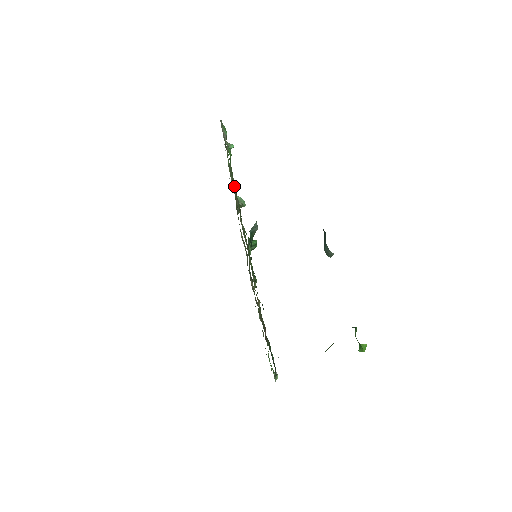
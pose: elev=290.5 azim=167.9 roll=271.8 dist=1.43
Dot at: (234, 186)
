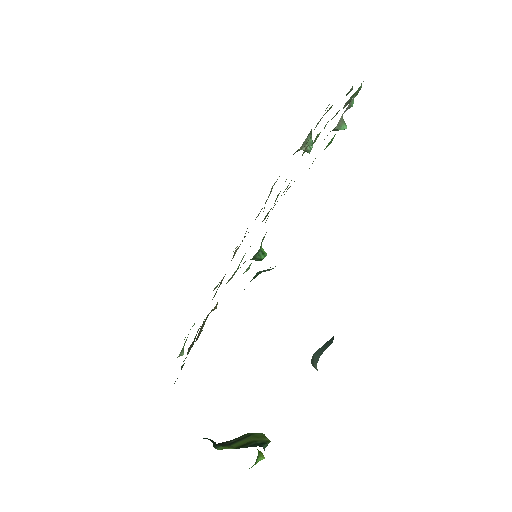
Dot at: occluded
